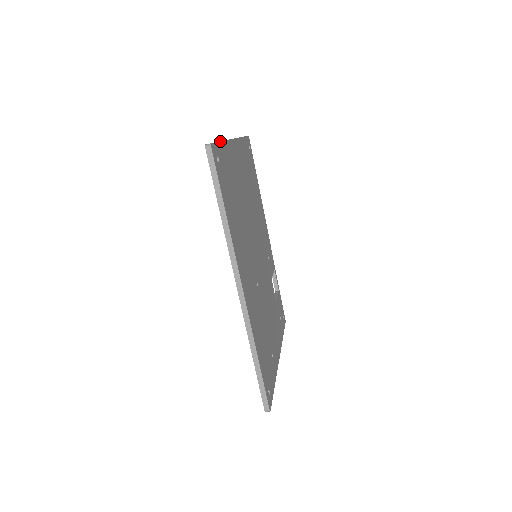
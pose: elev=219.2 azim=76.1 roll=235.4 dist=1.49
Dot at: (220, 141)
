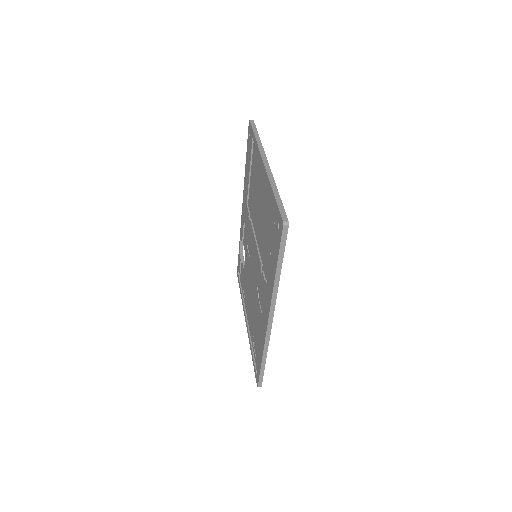
Dot at: occluded
